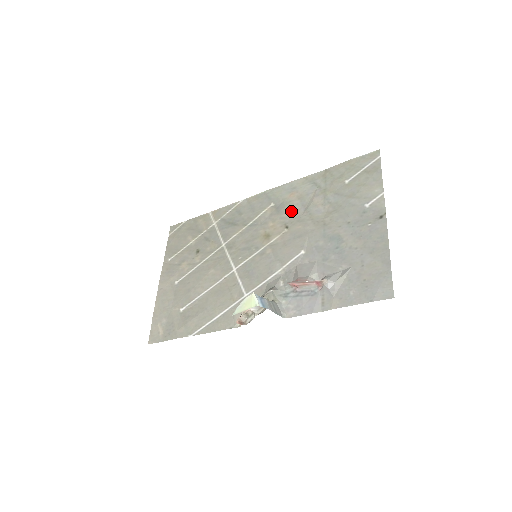
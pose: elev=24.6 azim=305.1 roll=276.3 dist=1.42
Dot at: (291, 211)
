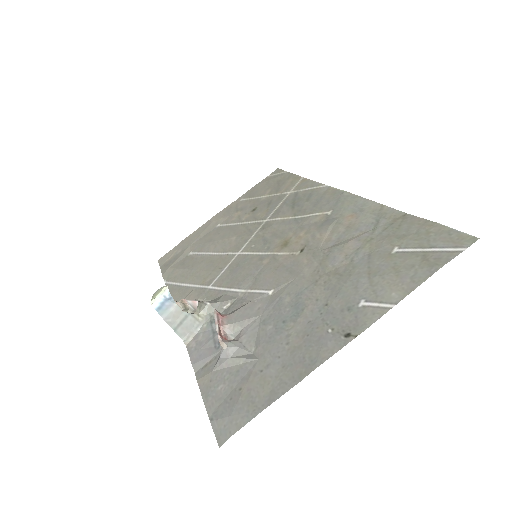
Dot at: (326, 235)
